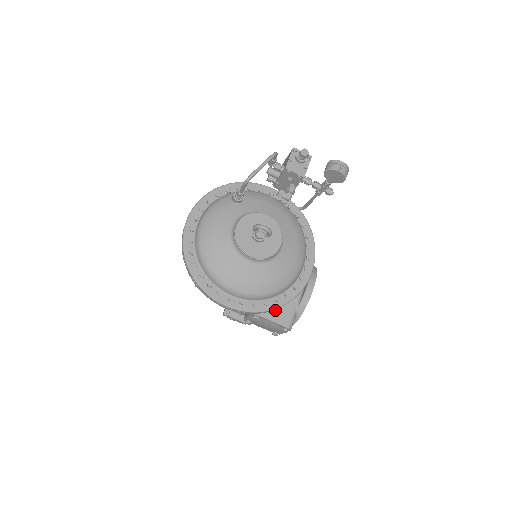
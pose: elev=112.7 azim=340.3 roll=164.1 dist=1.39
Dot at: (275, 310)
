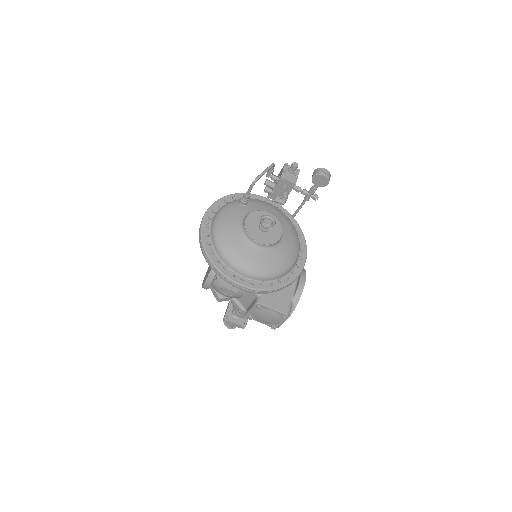
Dot at: (275, 300)
